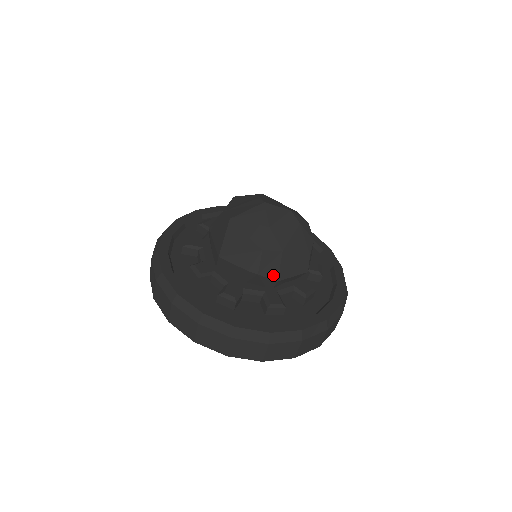
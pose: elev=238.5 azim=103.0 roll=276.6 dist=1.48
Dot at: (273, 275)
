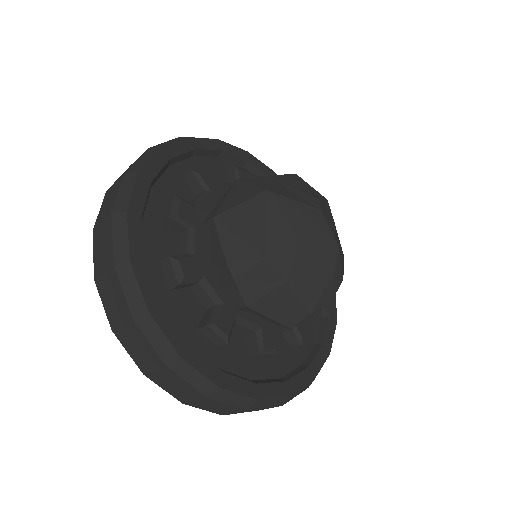
Dot at: (249, 296)
